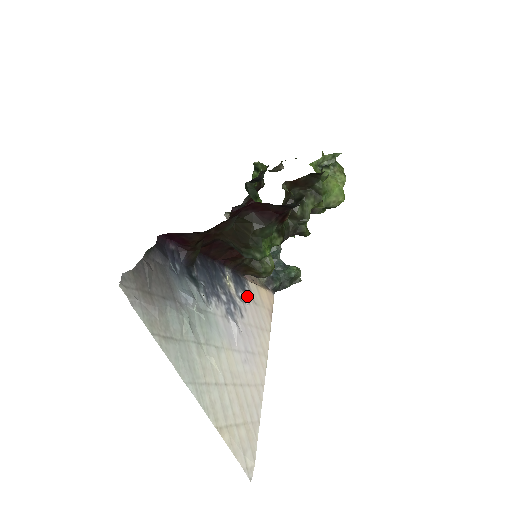
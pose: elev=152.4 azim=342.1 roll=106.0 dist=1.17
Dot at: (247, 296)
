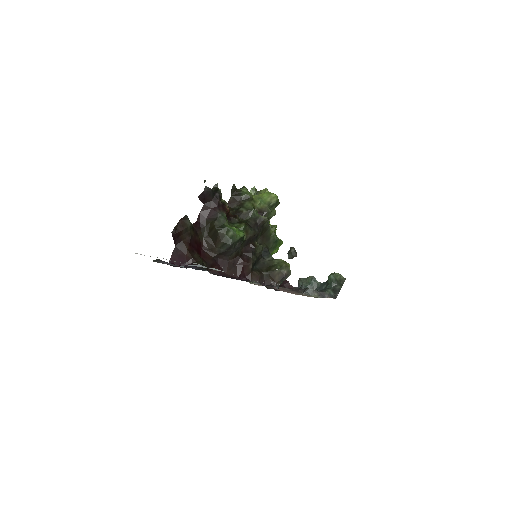
Dot at: occluded
